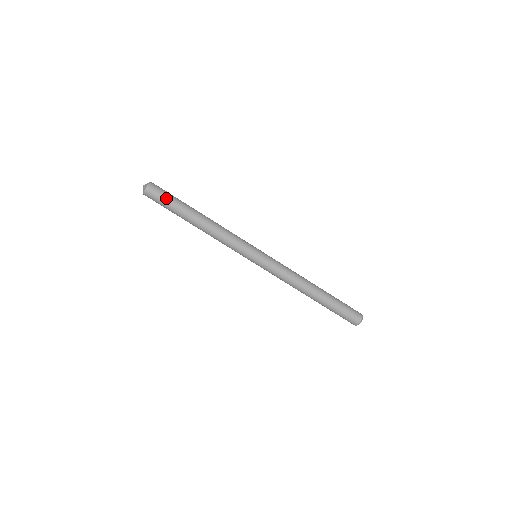
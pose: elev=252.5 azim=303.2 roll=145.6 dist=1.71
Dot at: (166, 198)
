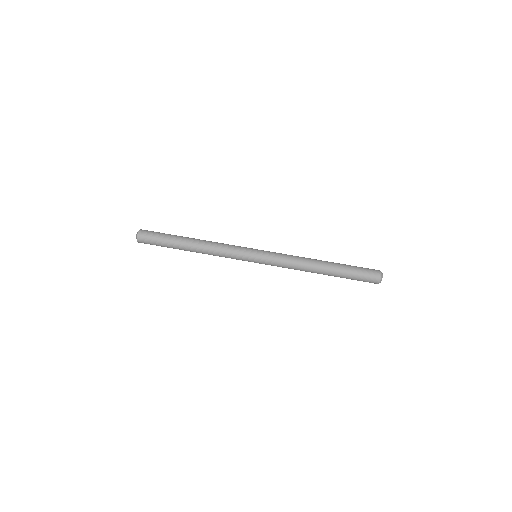
Dot at: (159, 233)
